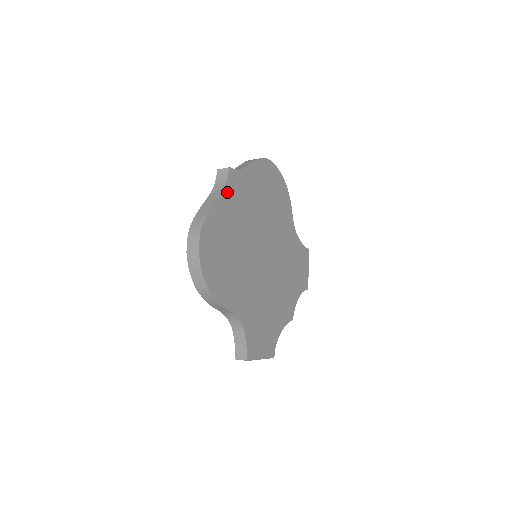
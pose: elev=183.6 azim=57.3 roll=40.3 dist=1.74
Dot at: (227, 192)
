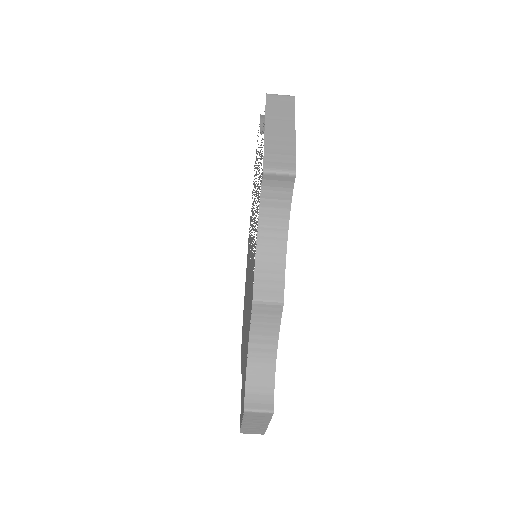
Dot at: occluded
